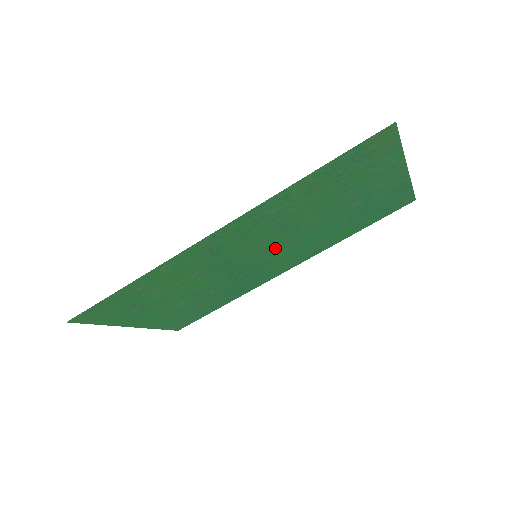
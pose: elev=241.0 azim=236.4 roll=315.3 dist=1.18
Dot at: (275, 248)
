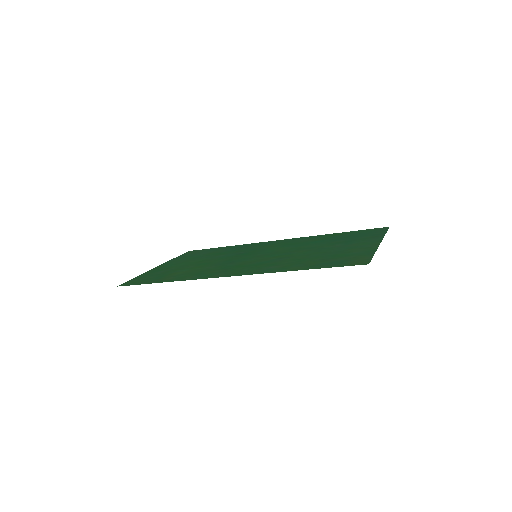
Dot at: (271, 252)
